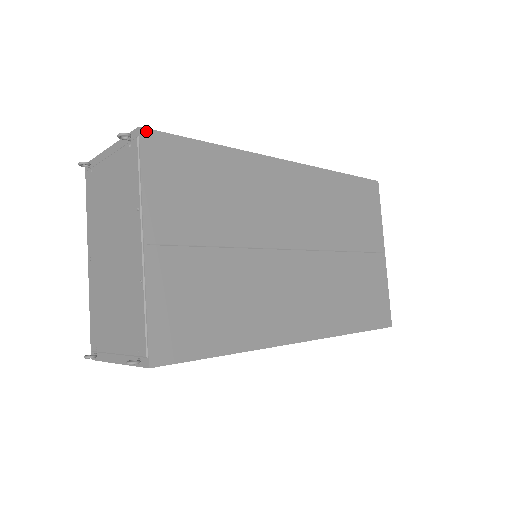
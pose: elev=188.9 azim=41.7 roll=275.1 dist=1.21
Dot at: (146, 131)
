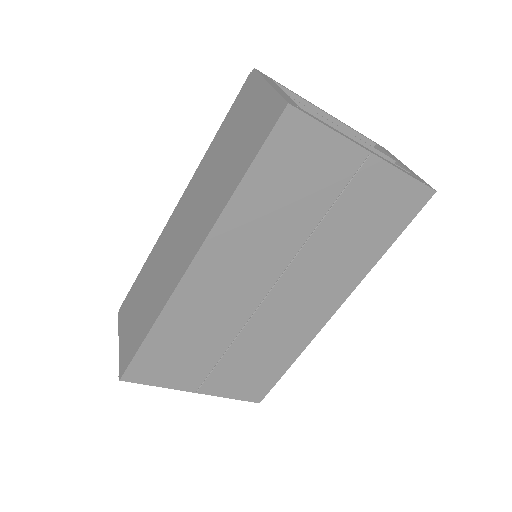
Dot at: (124, 377)
